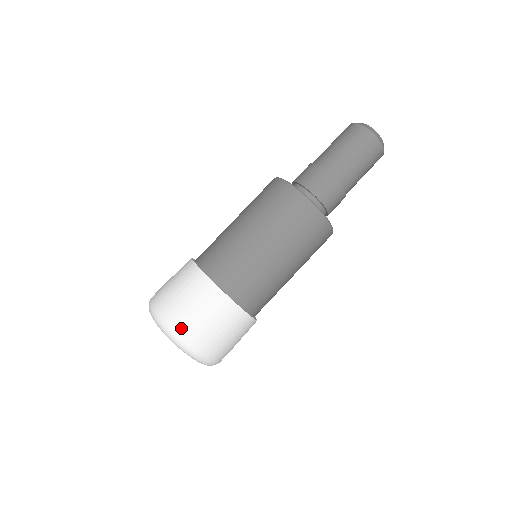
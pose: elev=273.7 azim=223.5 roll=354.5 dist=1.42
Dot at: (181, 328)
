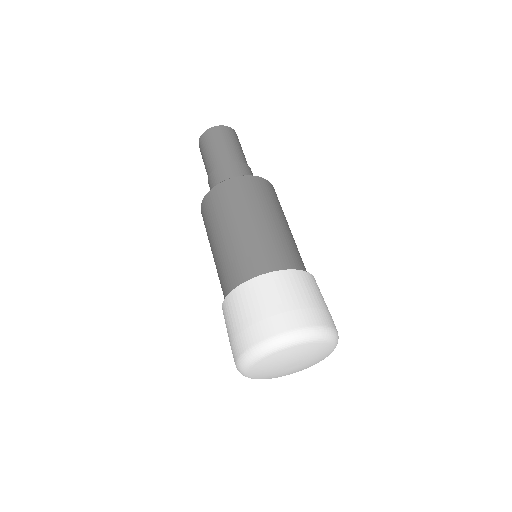
Dot at: (243, 345)
